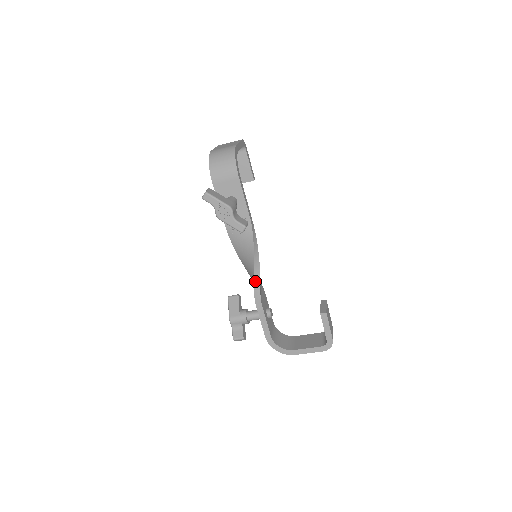
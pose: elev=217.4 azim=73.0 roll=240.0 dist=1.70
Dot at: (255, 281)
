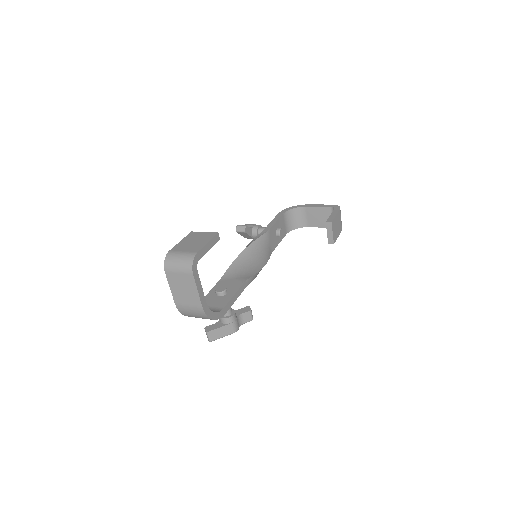
Dot at: occluded
